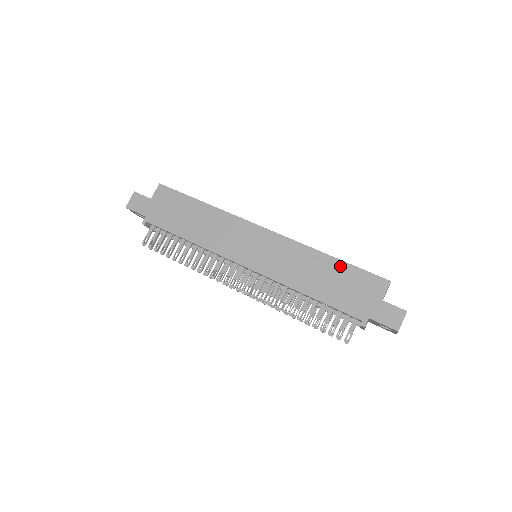
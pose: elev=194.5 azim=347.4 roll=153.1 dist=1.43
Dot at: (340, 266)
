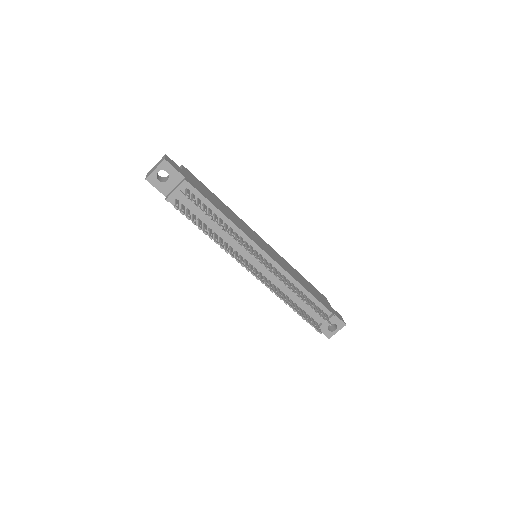
Dot at: (306, 280)
